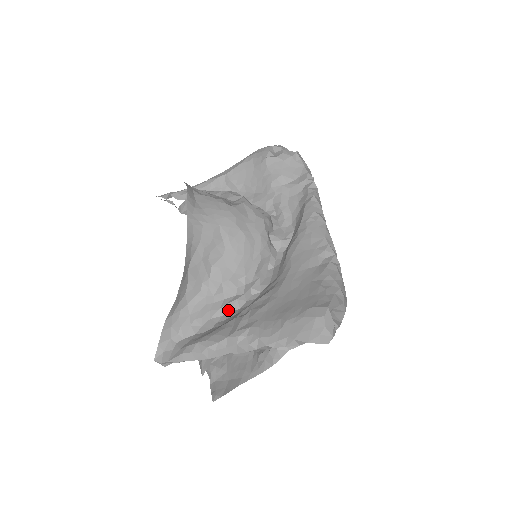
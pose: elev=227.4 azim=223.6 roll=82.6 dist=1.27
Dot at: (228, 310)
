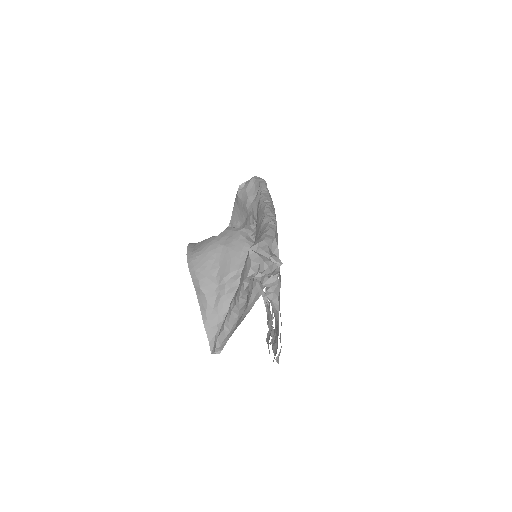
Dot at: occluded
